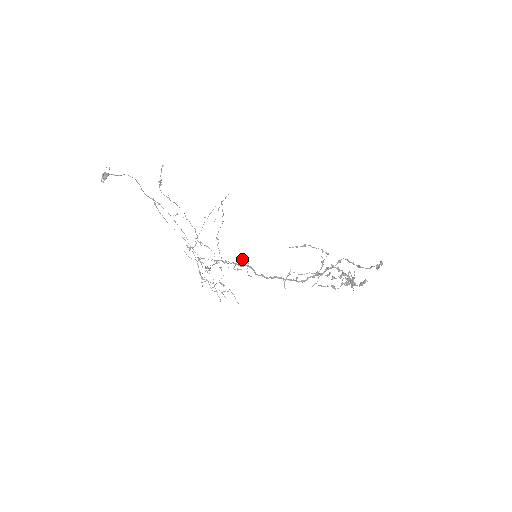
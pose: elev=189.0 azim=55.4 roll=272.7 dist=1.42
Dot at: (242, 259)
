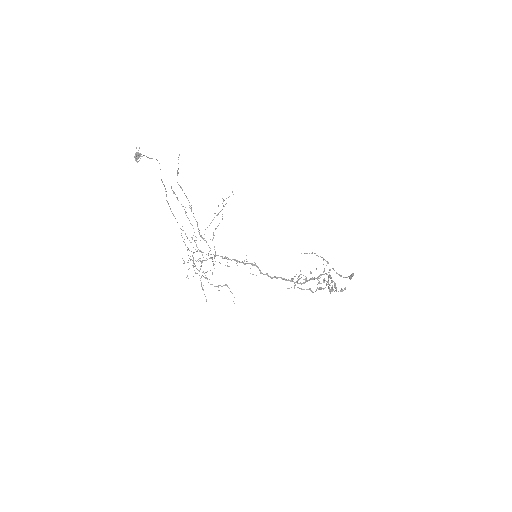
Dot at: occluded
